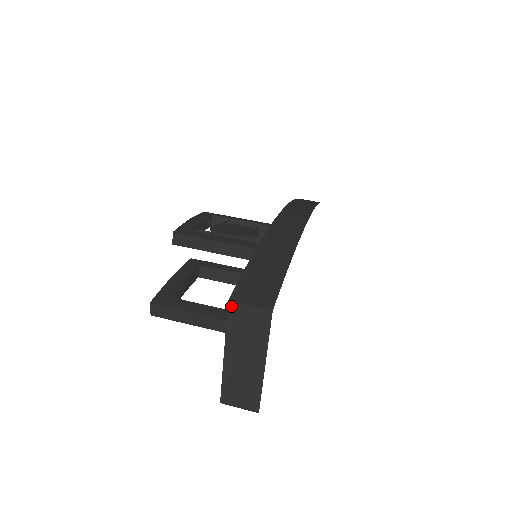
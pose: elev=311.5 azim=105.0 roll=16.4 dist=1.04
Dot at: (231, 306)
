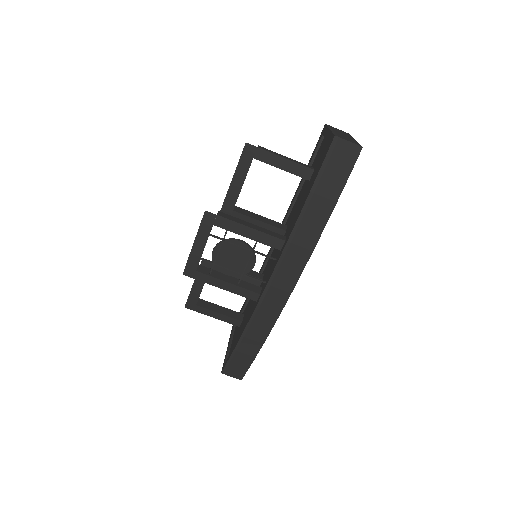
Dot at: (223, 372)
